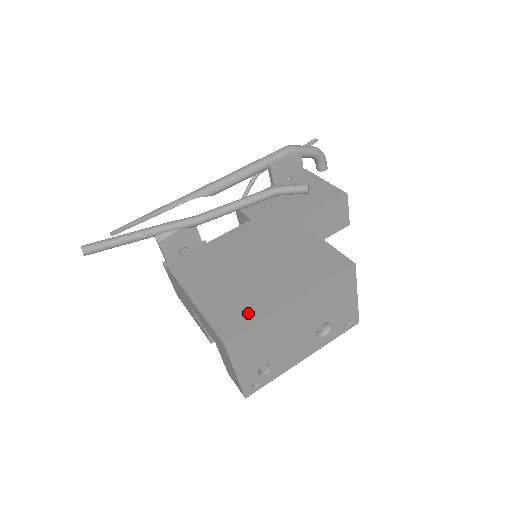
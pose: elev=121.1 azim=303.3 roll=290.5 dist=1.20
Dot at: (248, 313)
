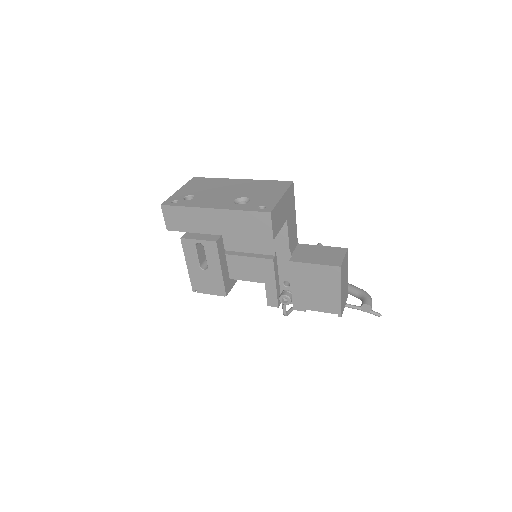
Dot at: occluded
